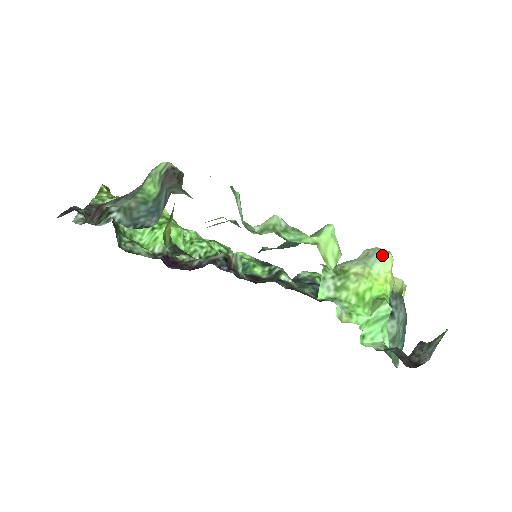
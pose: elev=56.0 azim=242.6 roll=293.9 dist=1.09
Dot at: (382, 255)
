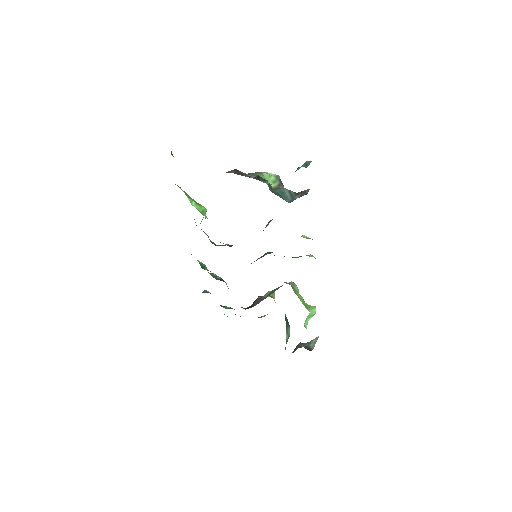
Dot at: (297, 287)
